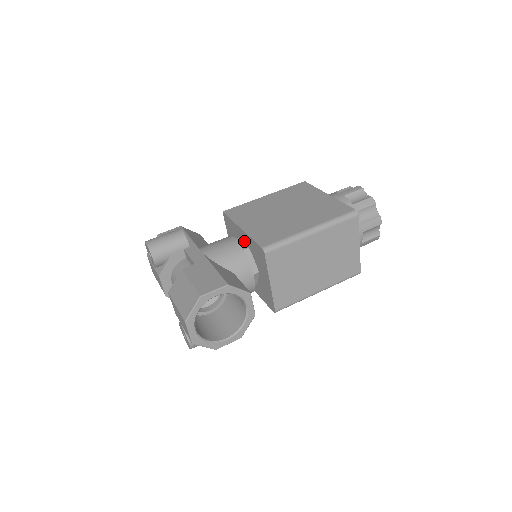
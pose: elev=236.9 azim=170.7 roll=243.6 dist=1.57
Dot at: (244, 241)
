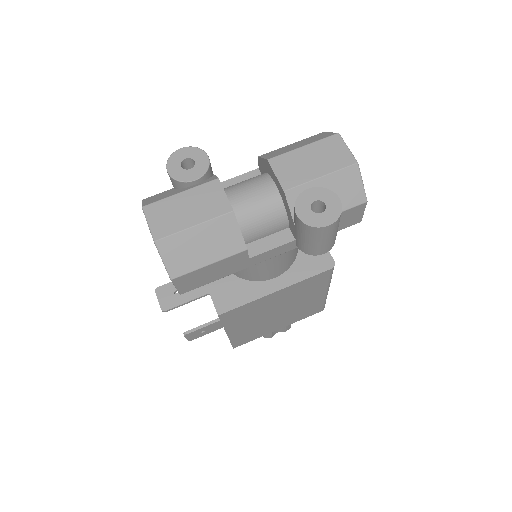
Dot at: occluded
